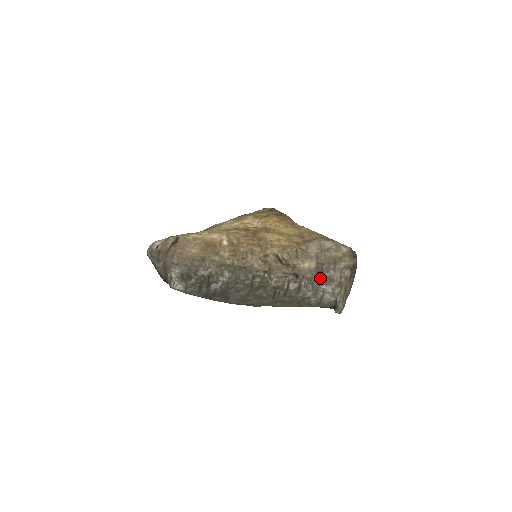
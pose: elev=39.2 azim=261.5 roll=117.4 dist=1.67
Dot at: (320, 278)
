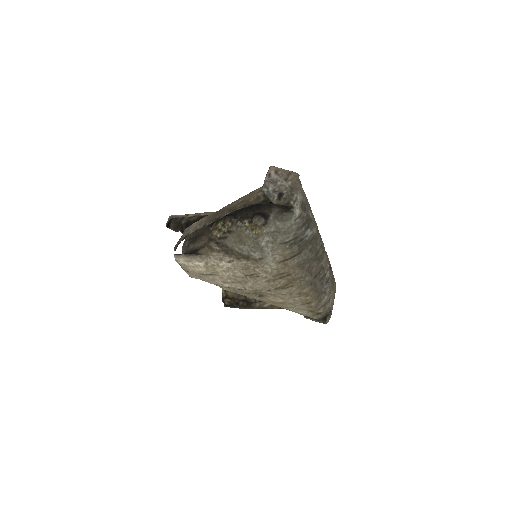
Dot at: (333, 282)
